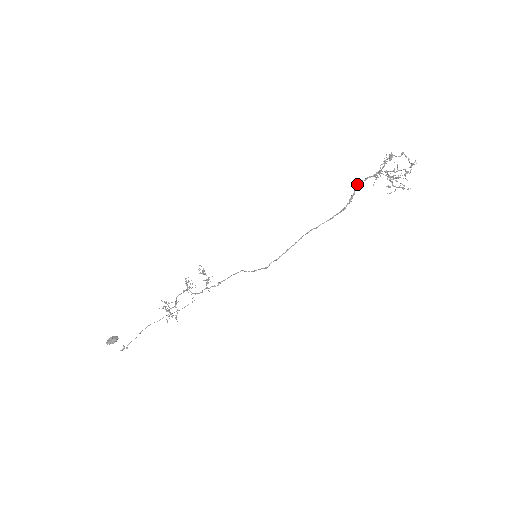
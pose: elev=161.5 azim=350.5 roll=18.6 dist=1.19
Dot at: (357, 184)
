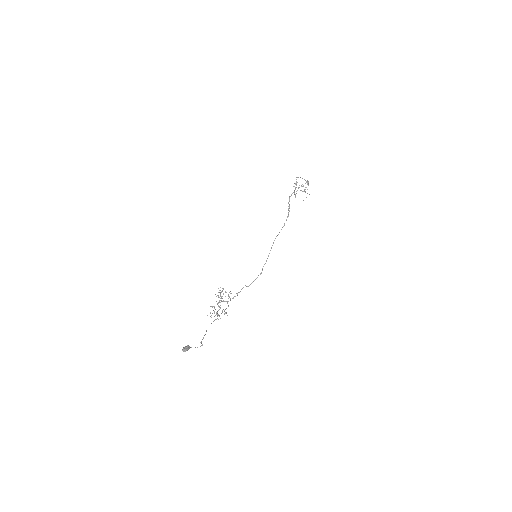
Dot at: occluded
